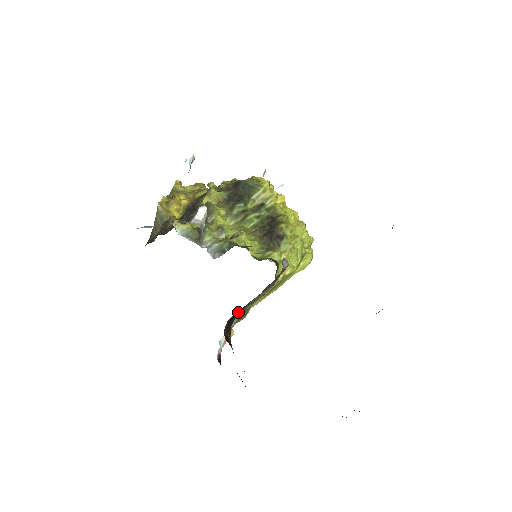
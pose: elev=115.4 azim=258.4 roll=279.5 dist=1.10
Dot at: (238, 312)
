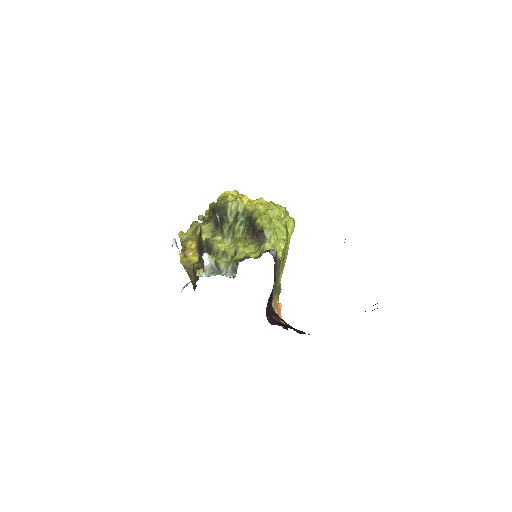
Dot at: (269, 301)
